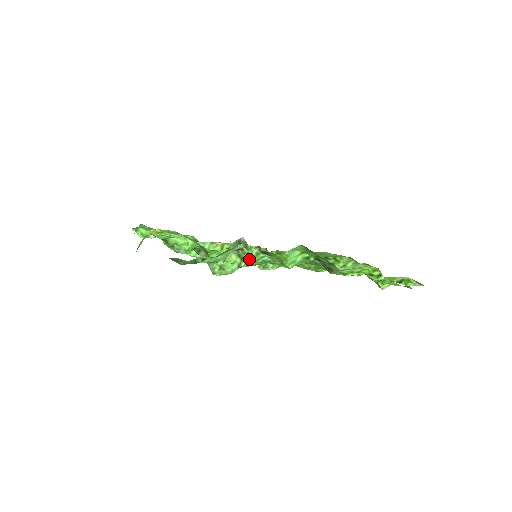
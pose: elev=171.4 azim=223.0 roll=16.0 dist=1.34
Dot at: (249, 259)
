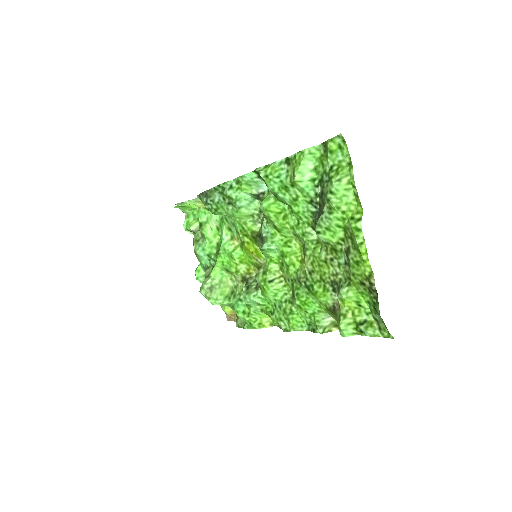
Dot at: (271, 166)
